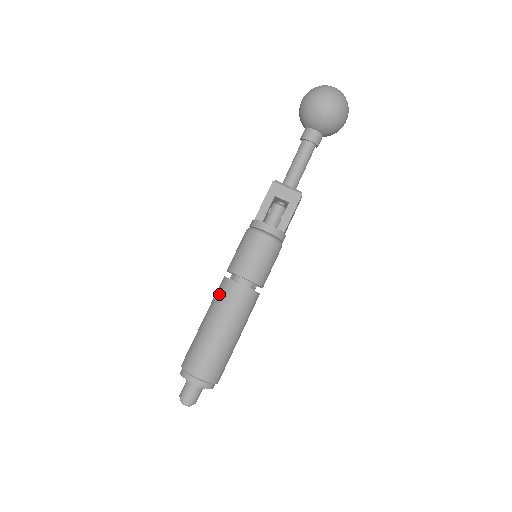
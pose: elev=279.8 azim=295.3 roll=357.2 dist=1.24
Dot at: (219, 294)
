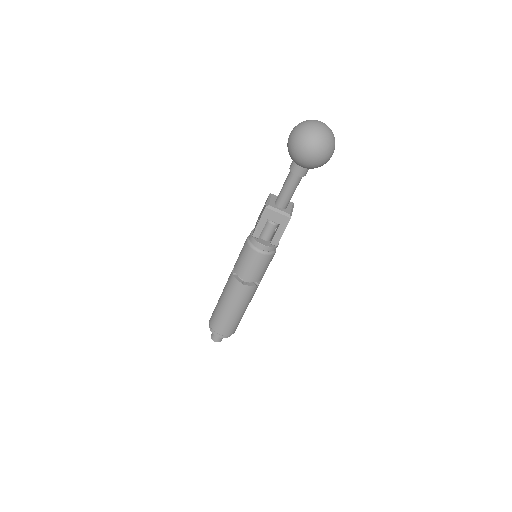
Dot at: (229, 287)
